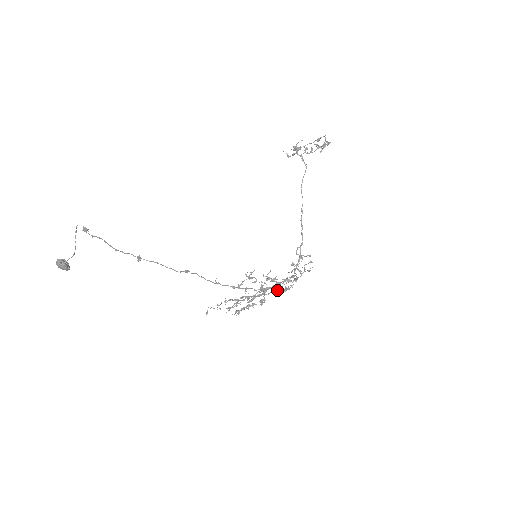
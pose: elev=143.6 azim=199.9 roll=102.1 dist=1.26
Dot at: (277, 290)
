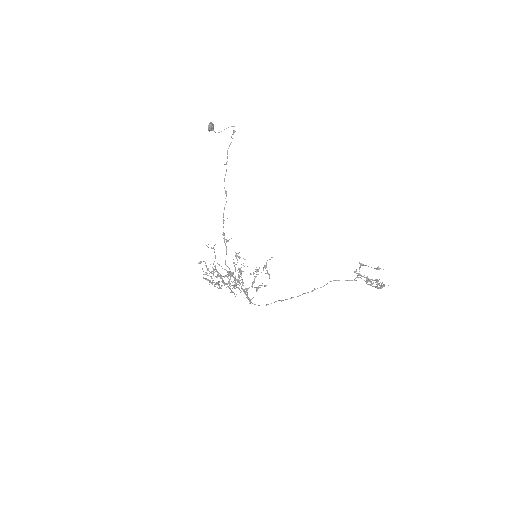
Dot at: occluded
